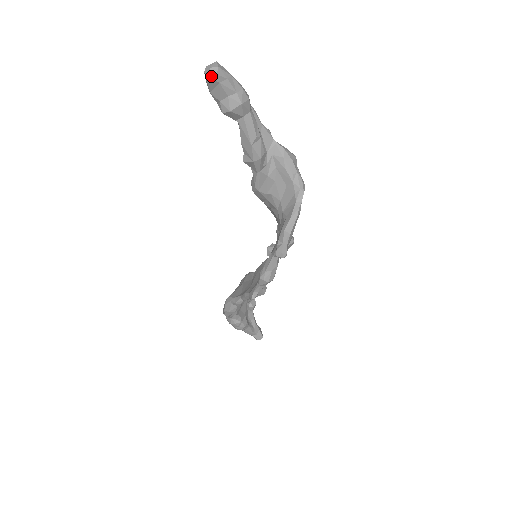
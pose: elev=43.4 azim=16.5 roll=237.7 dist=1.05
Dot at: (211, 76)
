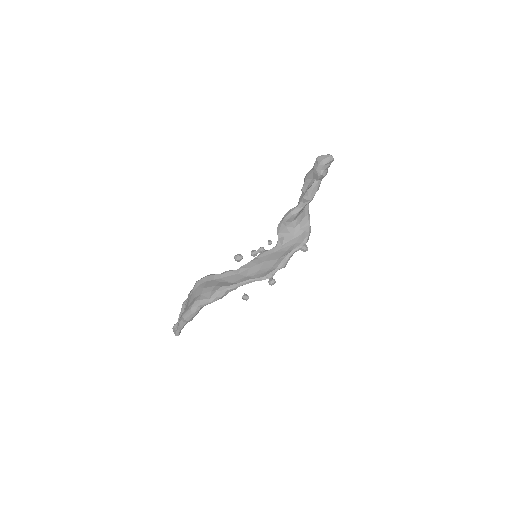
Dot at: (333, 160)
